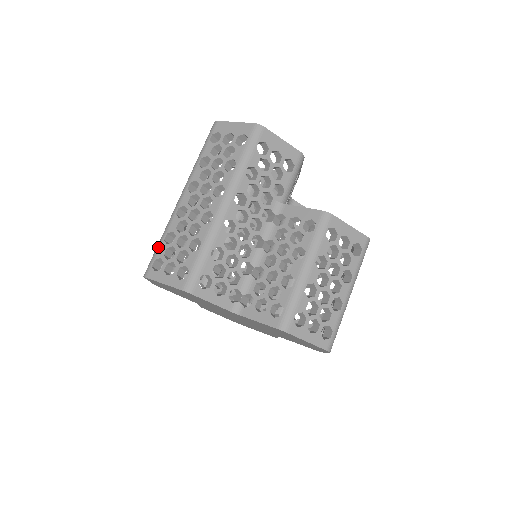
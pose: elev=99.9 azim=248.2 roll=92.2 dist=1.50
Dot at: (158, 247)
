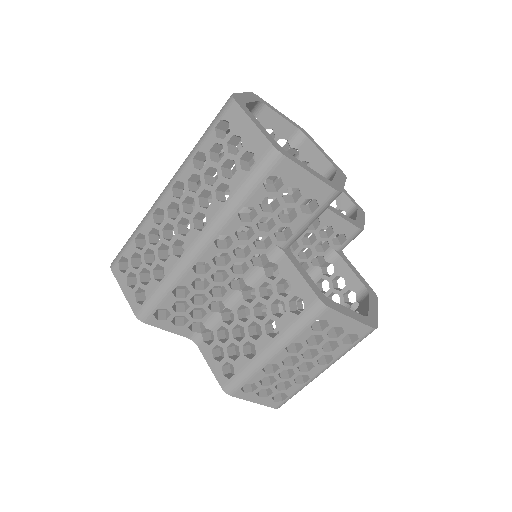
Dot at: (128, 243)
